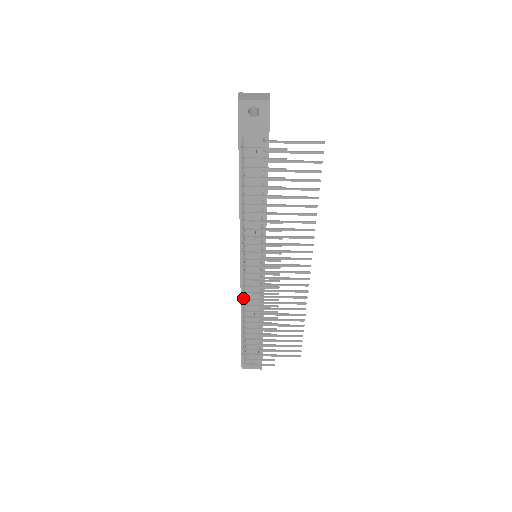
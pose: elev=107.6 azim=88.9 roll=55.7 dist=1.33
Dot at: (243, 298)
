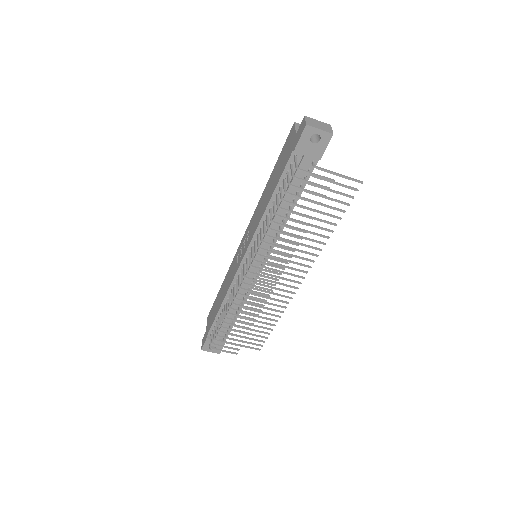
Dot at: (236, 292)
